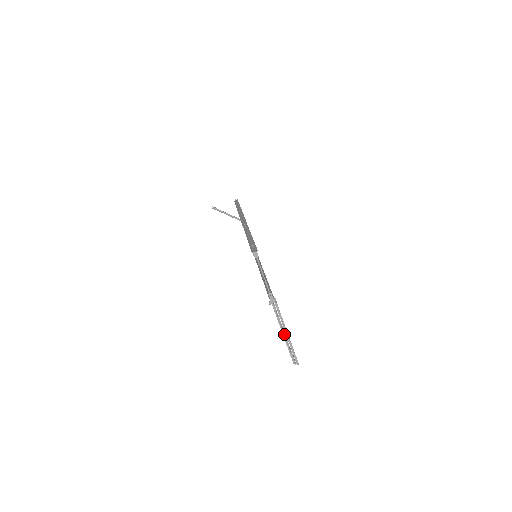
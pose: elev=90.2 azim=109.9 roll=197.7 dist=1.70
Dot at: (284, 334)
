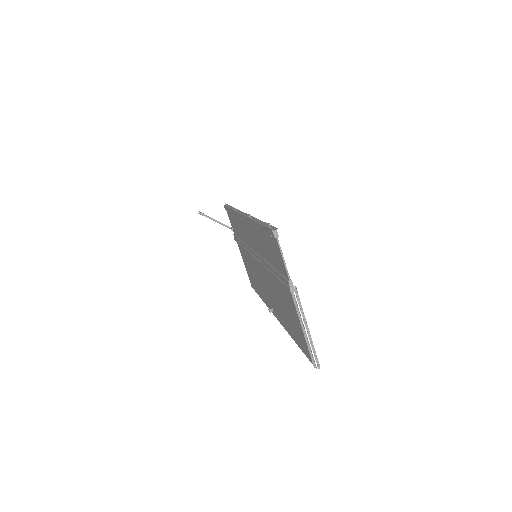
Dot at: (304, 331)
